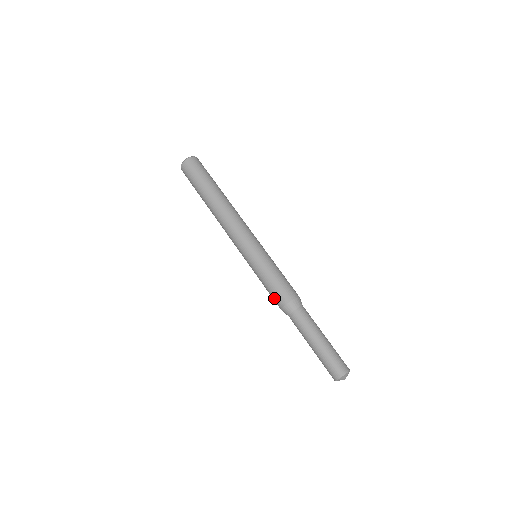
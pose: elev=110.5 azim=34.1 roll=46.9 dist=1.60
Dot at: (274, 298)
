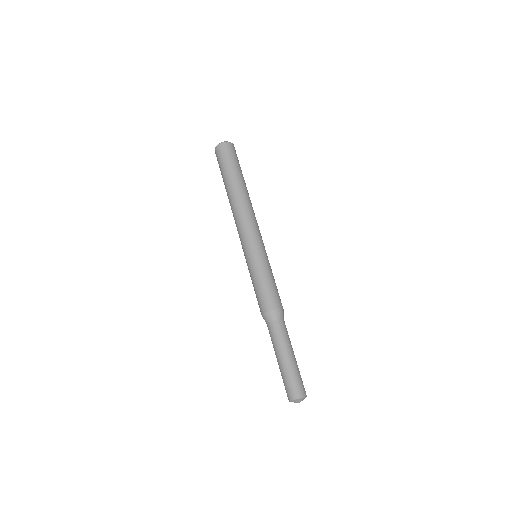
Dot at: (263, 299)
